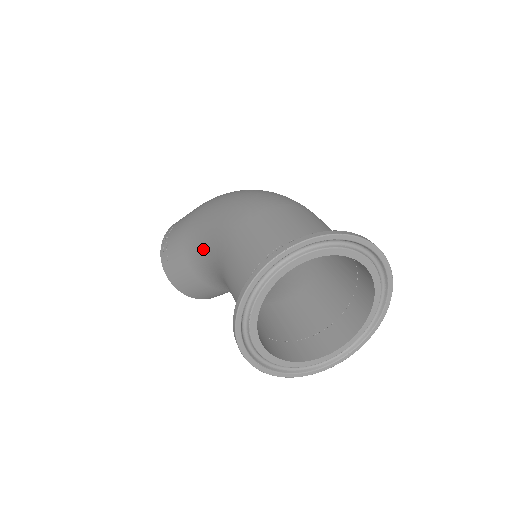
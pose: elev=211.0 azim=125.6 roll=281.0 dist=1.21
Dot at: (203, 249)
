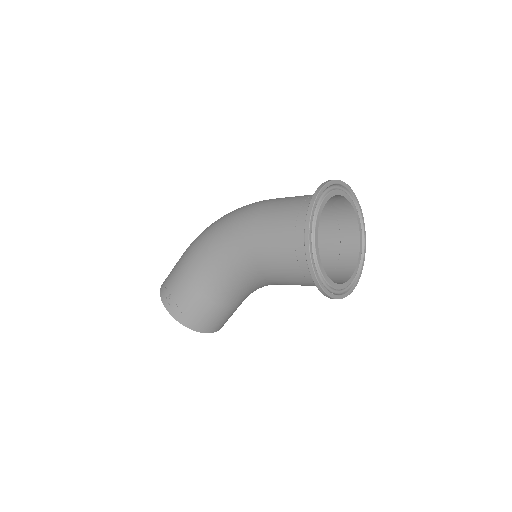
Dot at: (221, 270)
